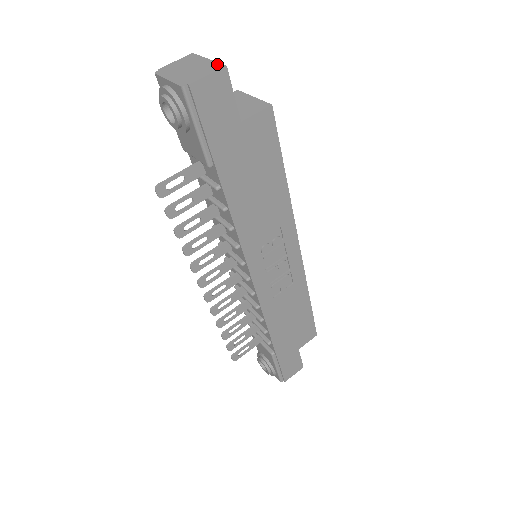
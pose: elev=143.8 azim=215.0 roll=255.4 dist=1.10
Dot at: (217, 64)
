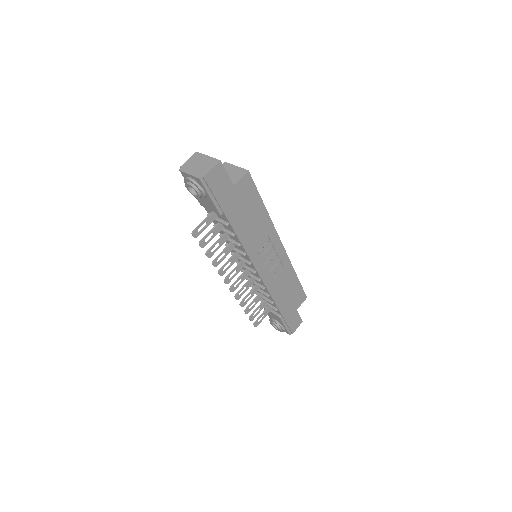
Dot at: (215, 160)
